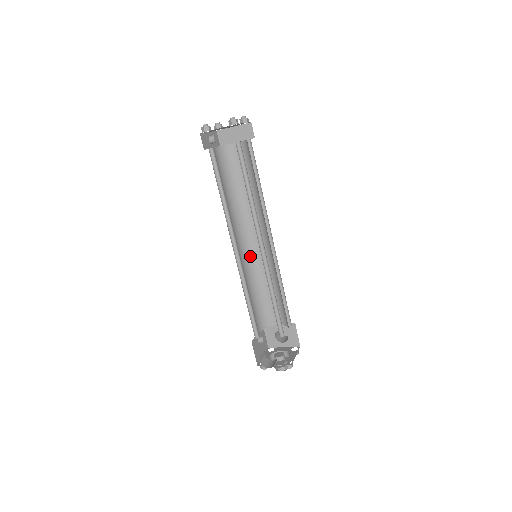
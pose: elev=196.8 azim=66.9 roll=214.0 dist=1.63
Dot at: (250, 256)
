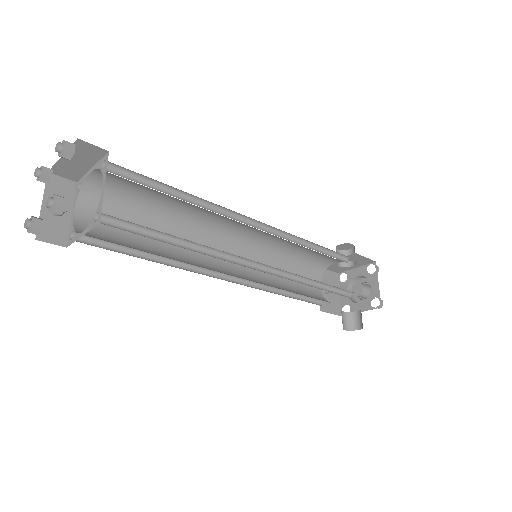
Dot at: (247, 245)
